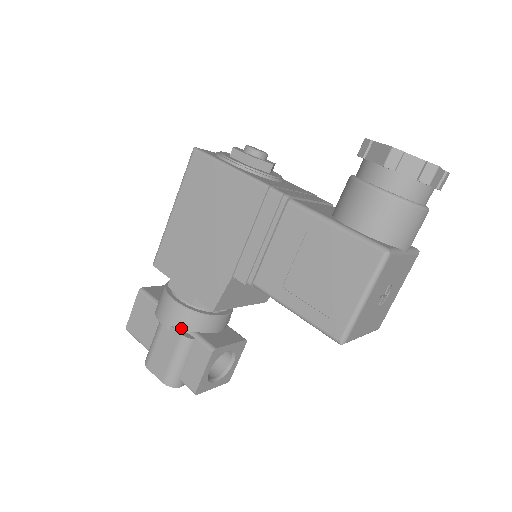
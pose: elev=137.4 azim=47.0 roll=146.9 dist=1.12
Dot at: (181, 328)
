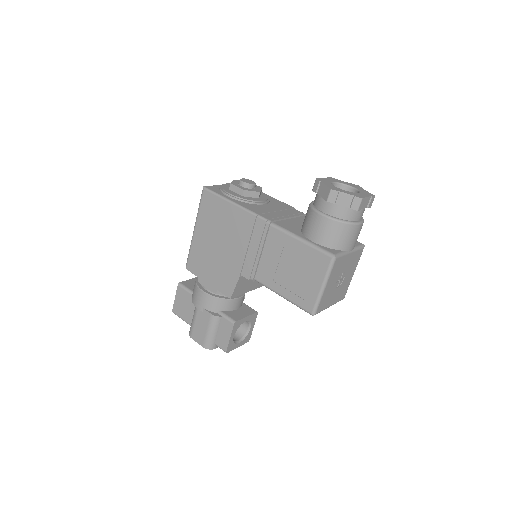
Dot at: (211, 310)
